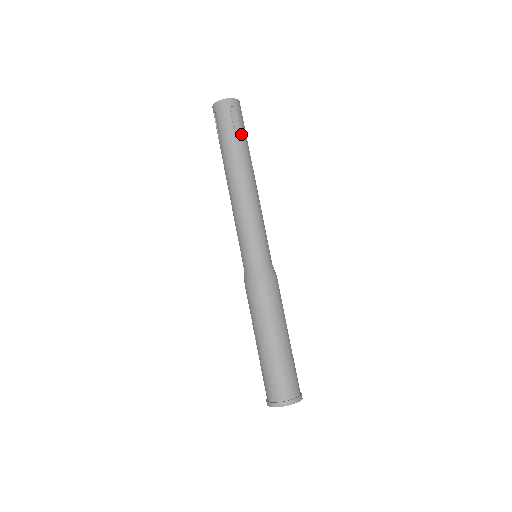
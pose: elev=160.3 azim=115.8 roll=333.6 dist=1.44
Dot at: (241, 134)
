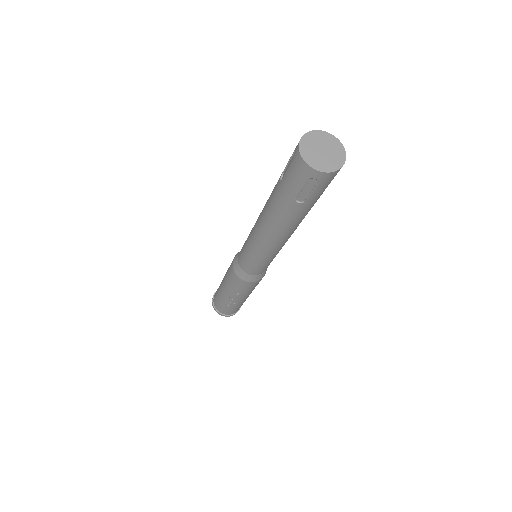
Dot at: occluded
